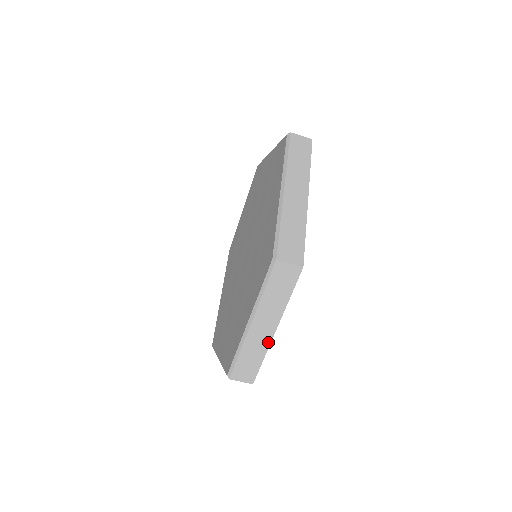
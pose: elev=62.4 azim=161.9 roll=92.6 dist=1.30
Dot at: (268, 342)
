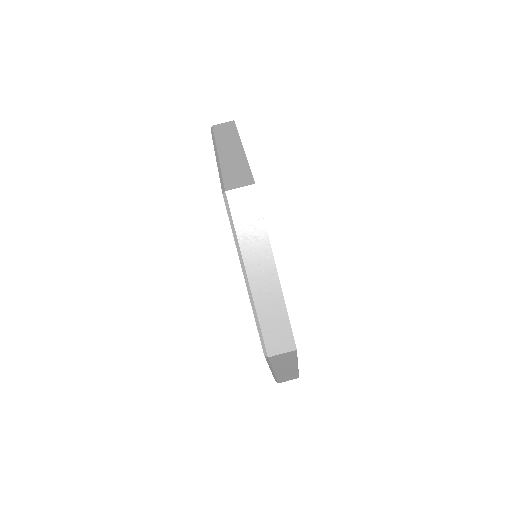
Dot at: (278, 288)
